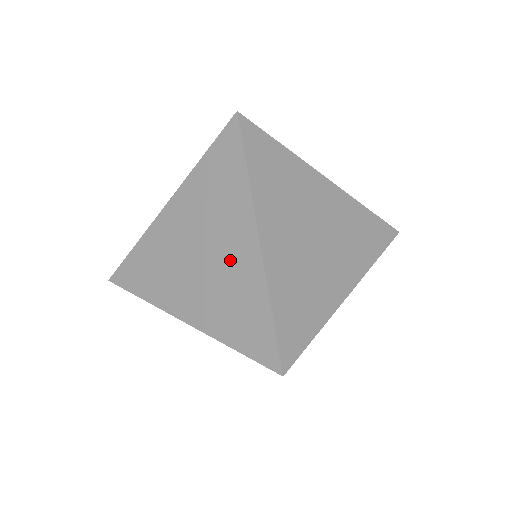
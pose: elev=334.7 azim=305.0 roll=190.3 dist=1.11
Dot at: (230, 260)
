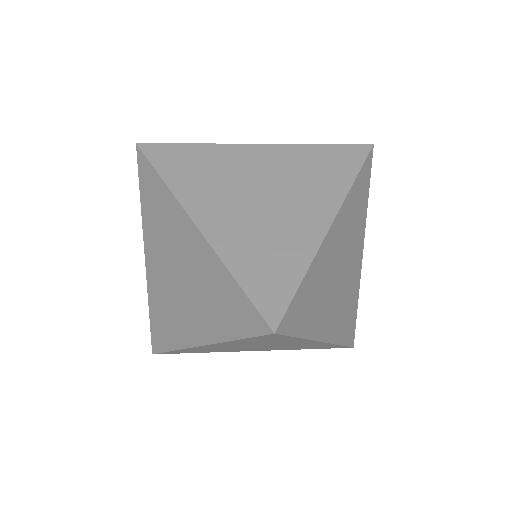
Dot at: occluded
